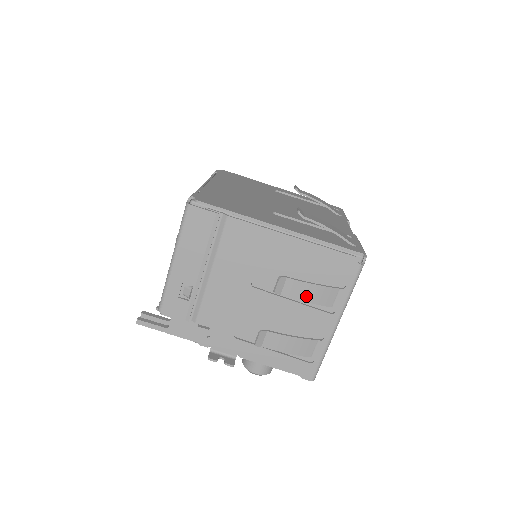
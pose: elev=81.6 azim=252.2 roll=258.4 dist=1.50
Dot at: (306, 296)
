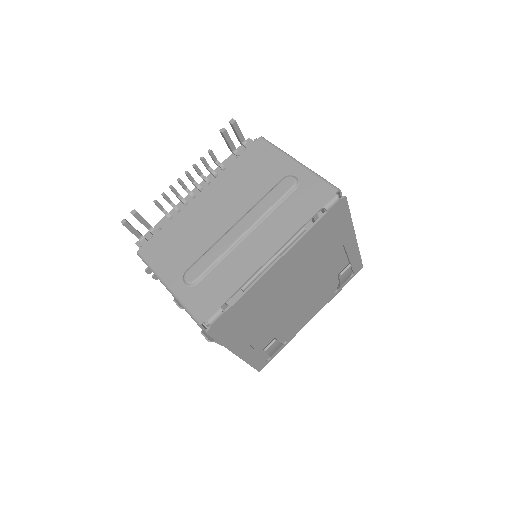
Dot at: occluded
